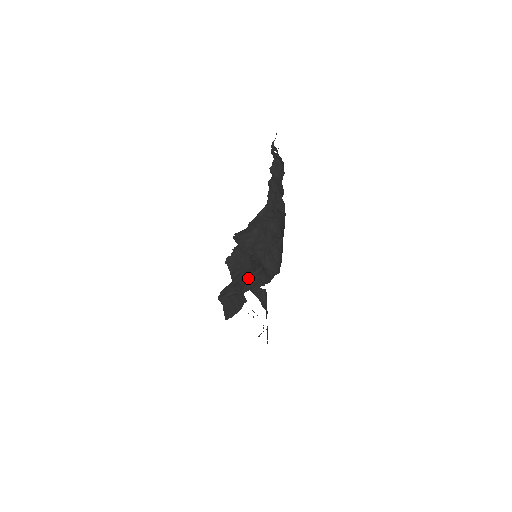
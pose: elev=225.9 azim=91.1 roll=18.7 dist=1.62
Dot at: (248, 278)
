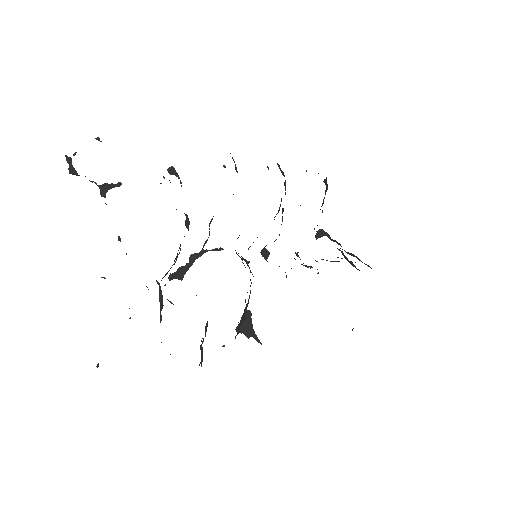
Dot at: occluded
